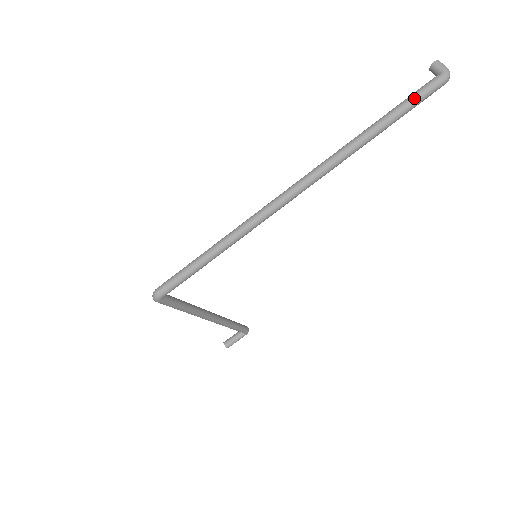
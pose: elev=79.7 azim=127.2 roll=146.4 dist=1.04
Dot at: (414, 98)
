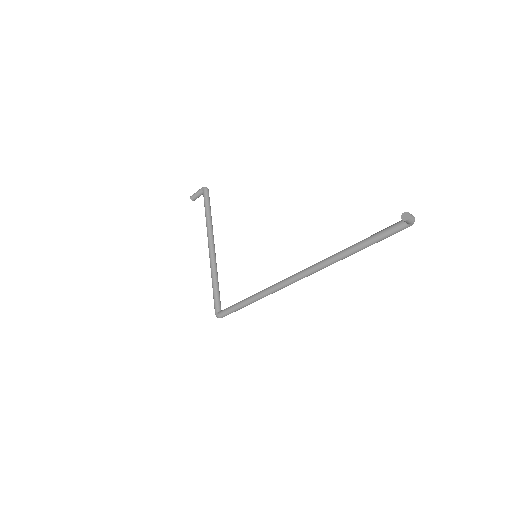
Dot at: occluded
